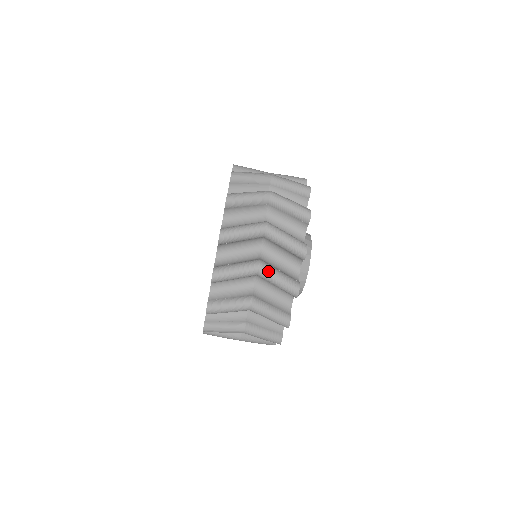
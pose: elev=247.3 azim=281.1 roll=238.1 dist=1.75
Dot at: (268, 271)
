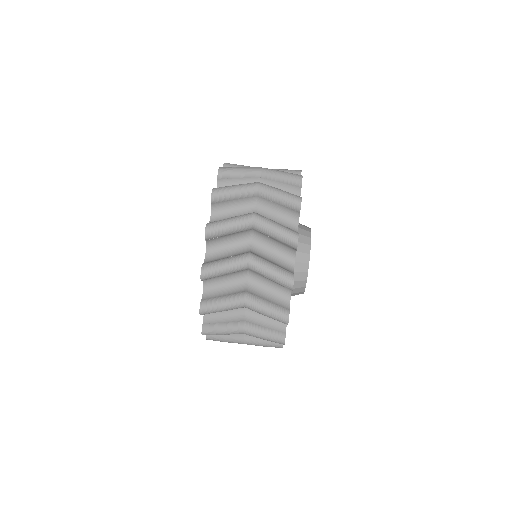
Dot at: occluded
